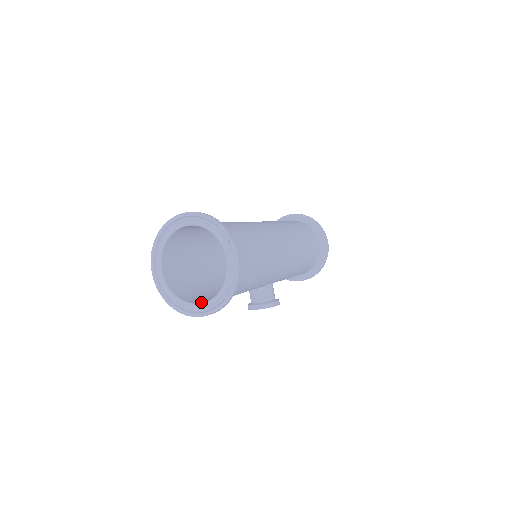
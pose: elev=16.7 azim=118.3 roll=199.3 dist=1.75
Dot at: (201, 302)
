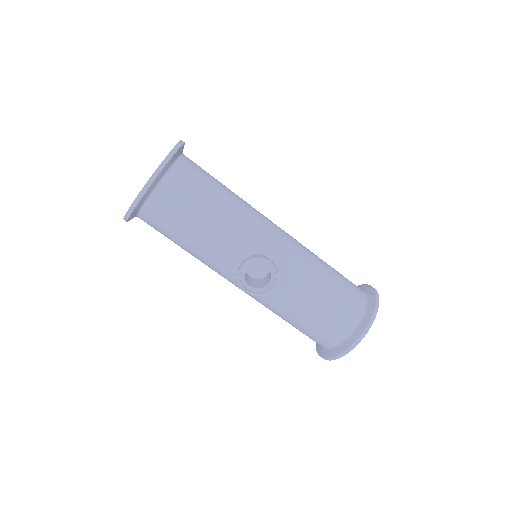
Dot at: (150, 191)
